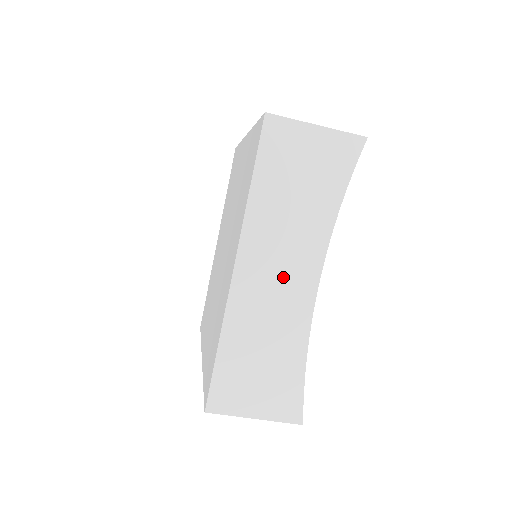
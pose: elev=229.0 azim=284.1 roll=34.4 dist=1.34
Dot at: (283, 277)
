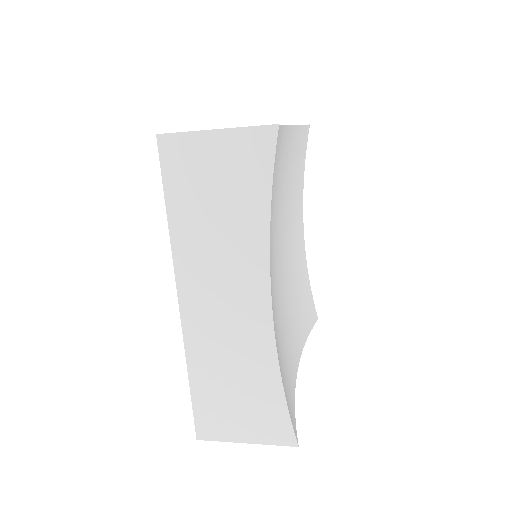
Dot at: (231, 303)
